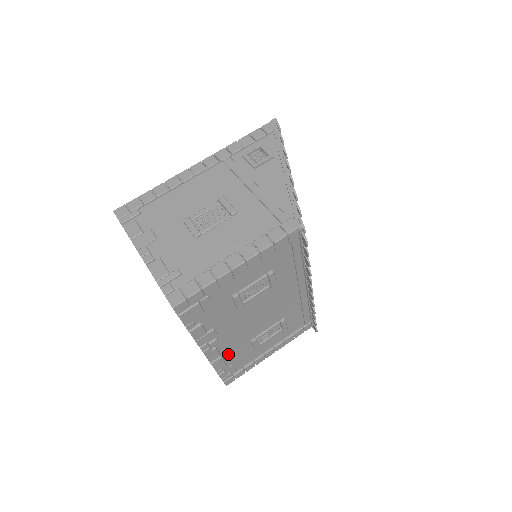
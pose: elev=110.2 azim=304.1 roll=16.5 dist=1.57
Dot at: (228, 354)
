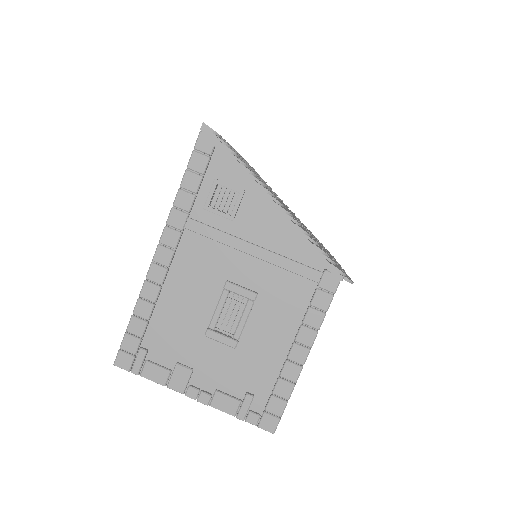
Dot at: occluded
